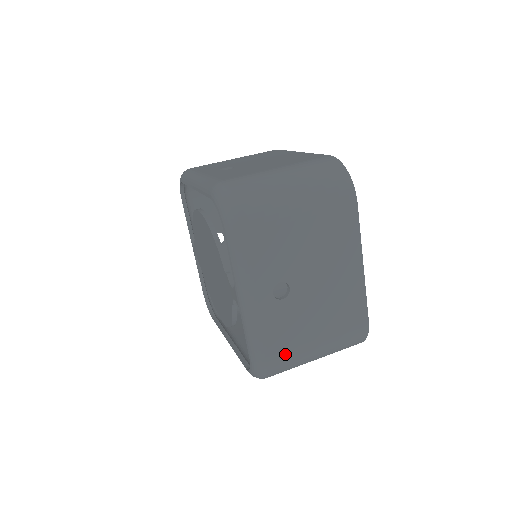
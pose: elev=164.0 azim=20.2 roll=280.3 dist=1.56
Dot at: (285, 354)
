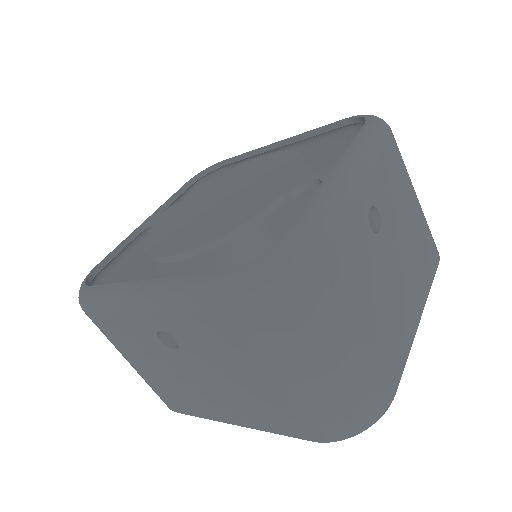
Dot at: (332, 281)
